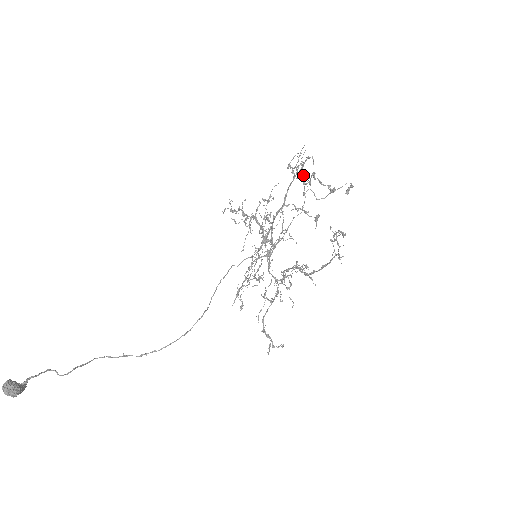
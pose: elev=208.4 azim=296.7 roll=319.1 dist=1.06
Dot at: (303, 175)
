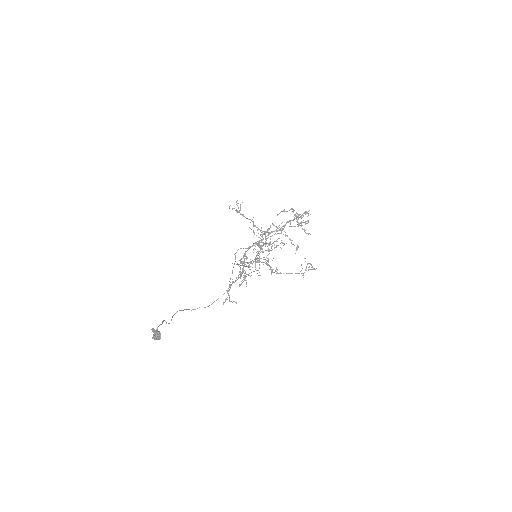
Dot at: (298, 219)
